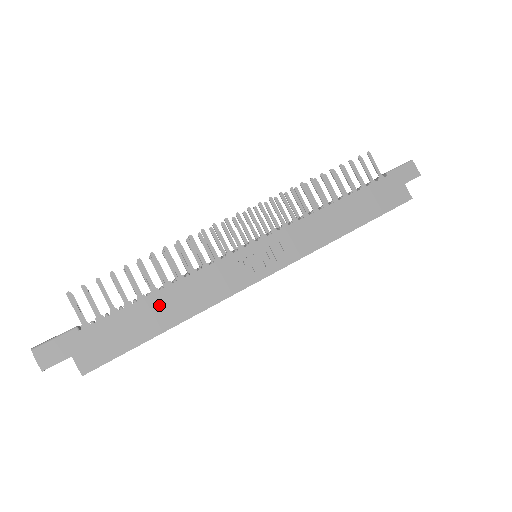
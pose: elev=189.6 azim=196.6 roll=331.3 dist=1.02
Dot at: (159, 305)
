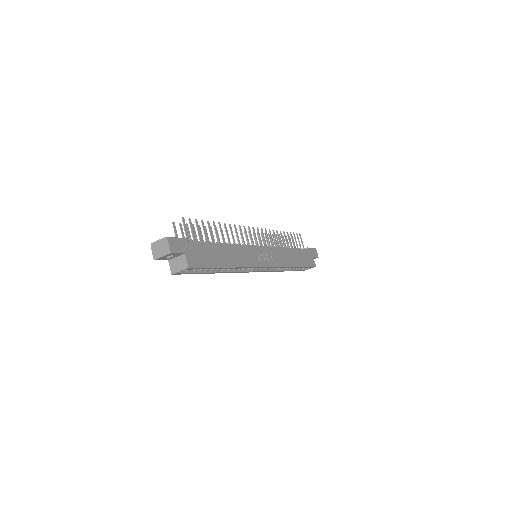
Dot at: (223, 251)
